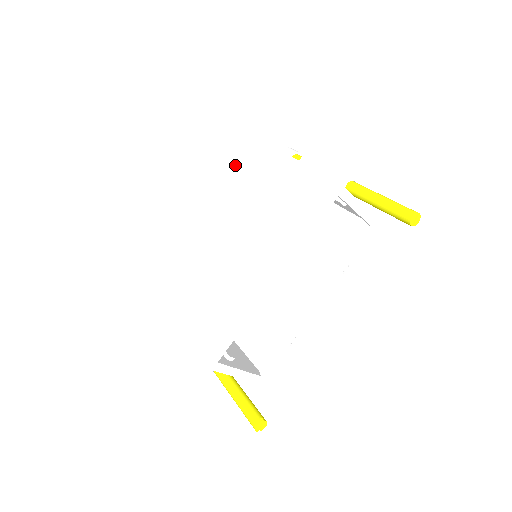
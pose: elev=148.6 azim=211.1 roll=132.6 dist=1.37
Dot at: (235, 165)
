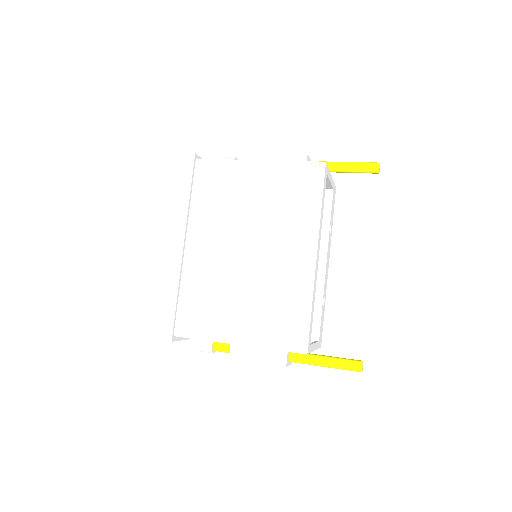
Dot at: (203, 189)
